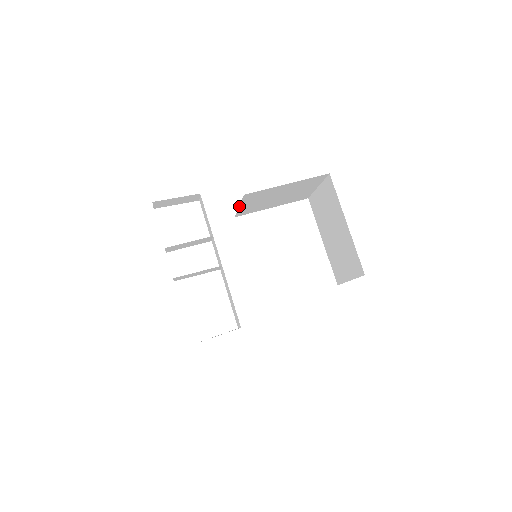
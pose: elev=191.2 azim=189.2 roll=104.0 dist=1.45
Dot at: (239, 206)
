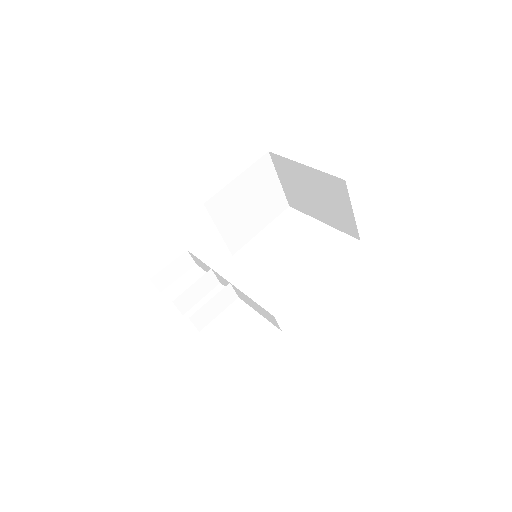
Dot at: (218, 230)
